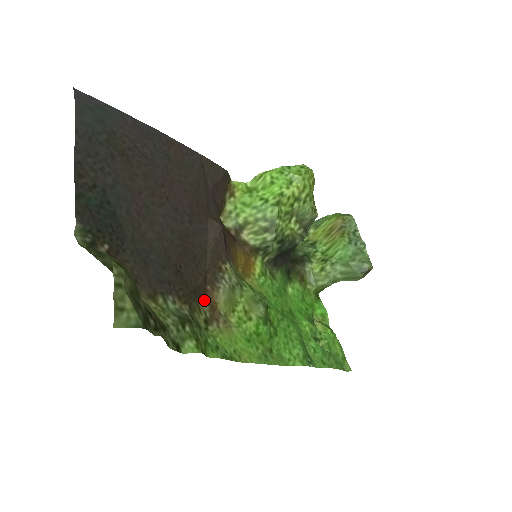
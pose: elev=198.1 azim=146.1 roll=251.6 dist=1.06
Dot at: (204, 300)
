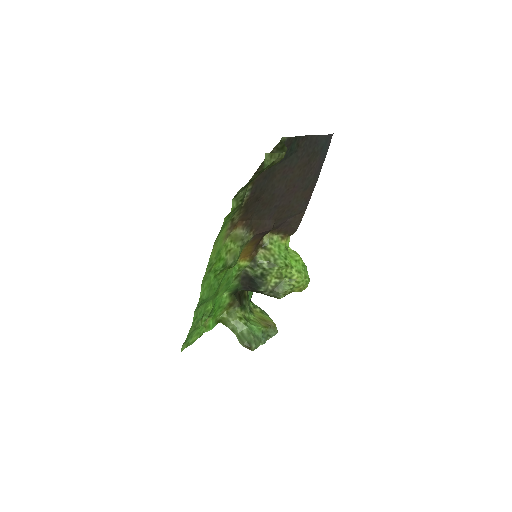
Dot at: (239, 219)
